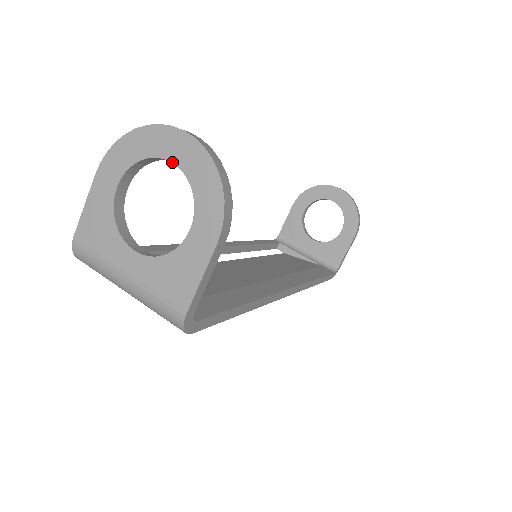
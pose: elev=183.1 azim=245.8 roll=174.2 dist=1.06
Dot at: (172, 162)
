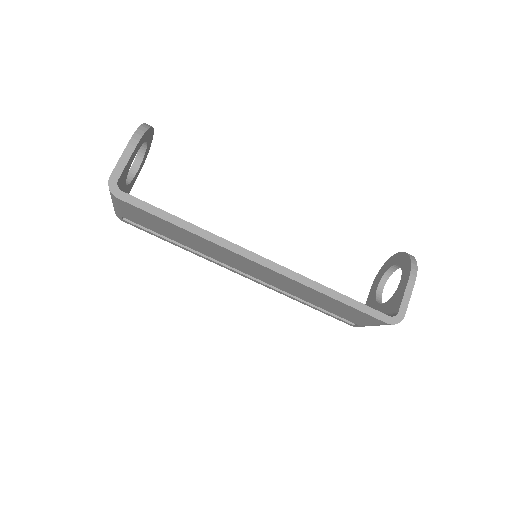
Dot at: occluded
